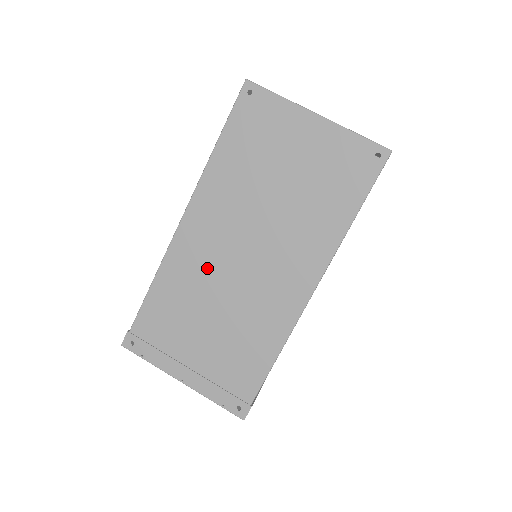
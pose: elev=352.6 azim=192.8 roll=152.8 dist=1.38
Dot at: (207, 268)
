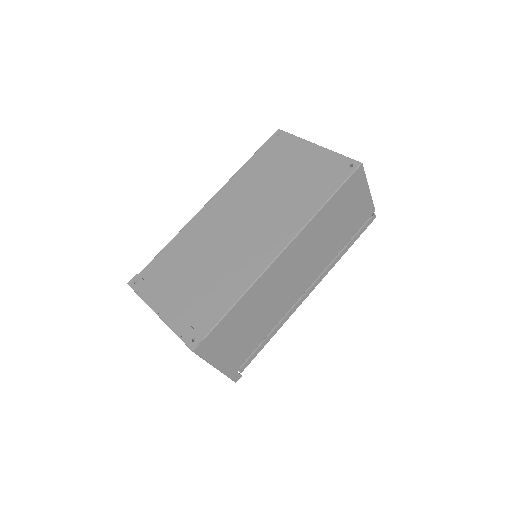
Dot at: (212, 232)
